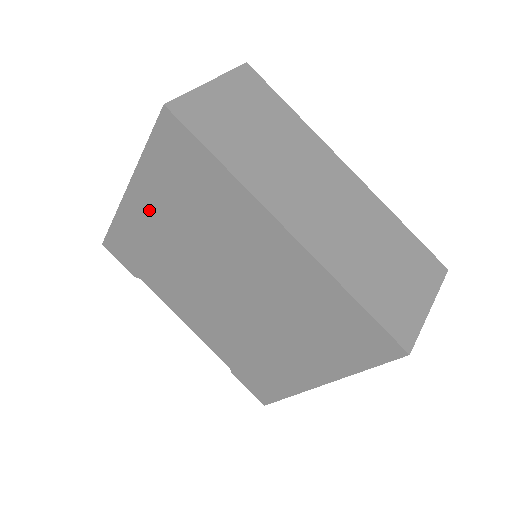
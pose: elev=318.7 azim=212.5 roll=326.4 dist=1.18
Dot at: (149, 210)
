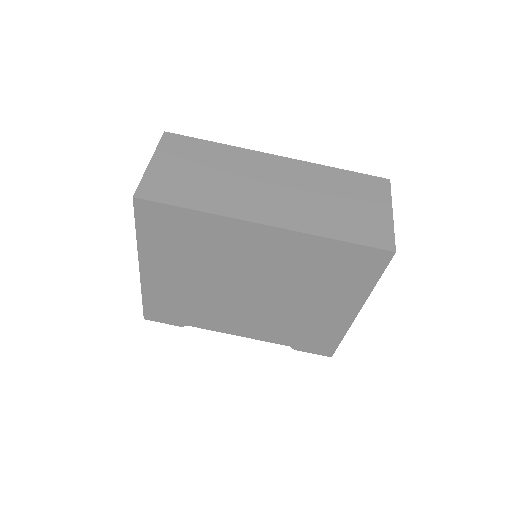
Dot at: (164, 272)
